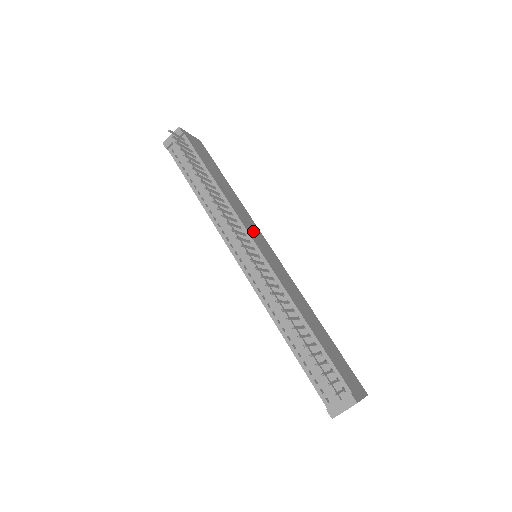
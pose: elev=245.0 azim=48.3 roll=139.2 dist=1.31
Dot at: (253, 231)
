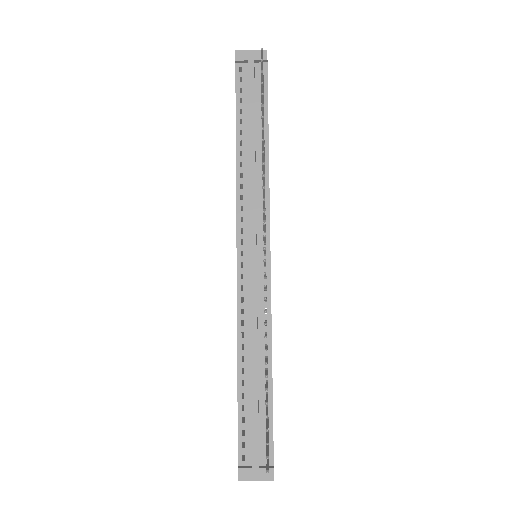
Dot at: occluded
